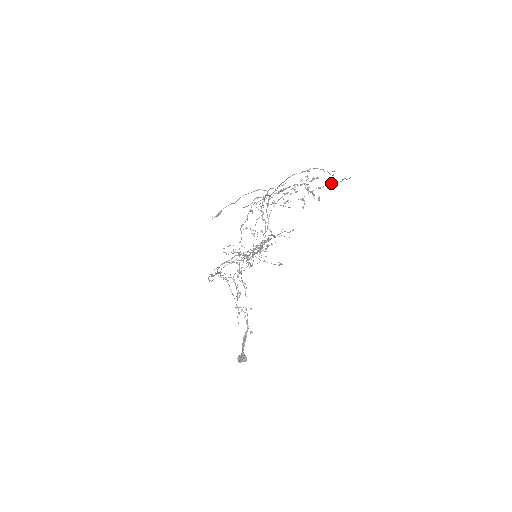
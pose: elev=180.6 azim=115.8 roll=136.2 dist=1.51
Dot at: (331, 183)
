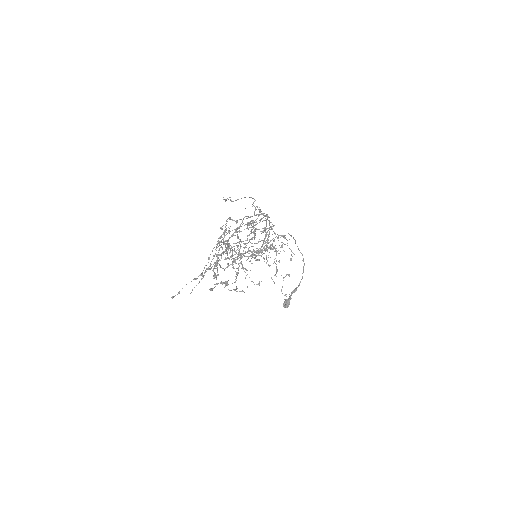
Dot at: occluded
